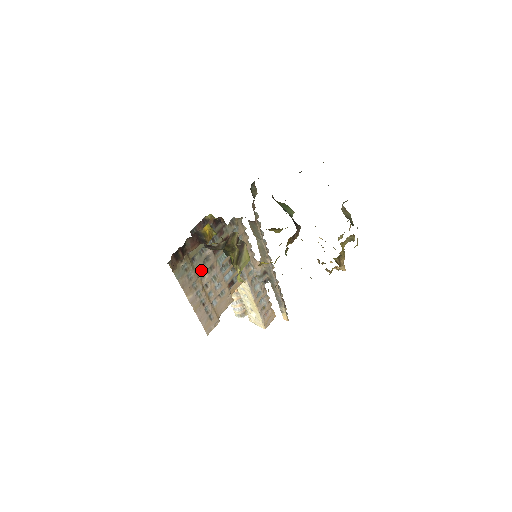
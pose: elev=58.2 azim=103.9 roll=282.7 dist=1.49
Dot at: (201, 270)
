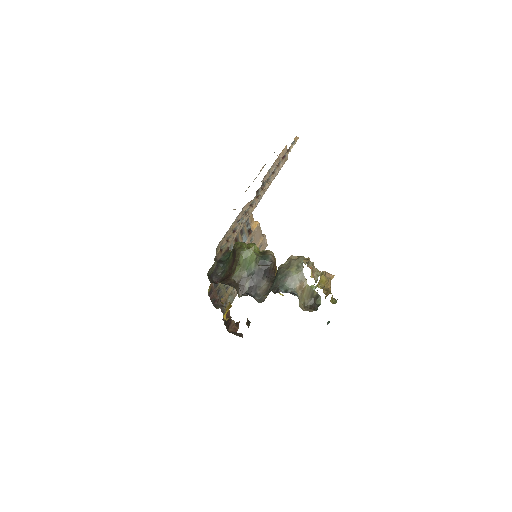
Dot at: occluded
